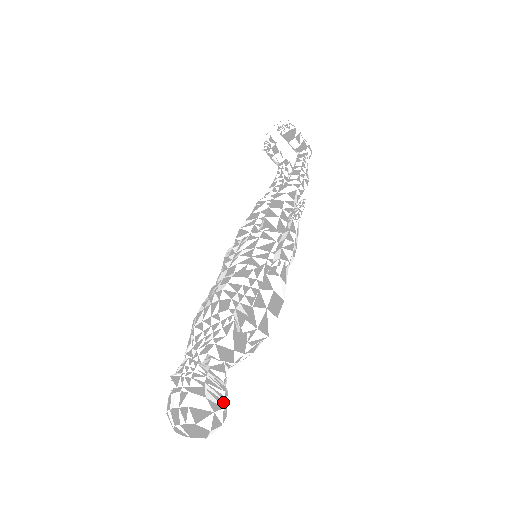
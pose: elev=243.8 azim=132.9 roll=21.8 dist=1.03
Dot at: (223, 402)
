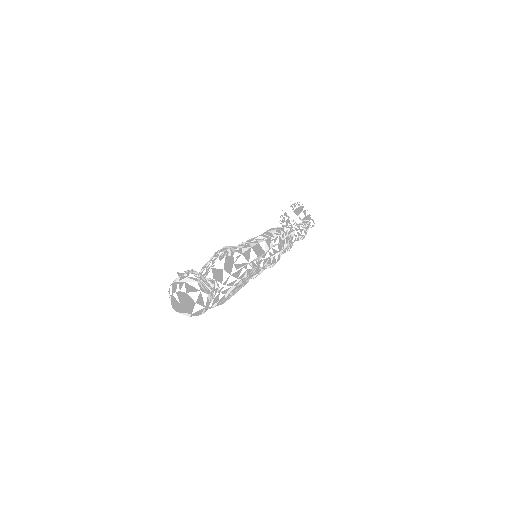
Dot at: (209, 292)
